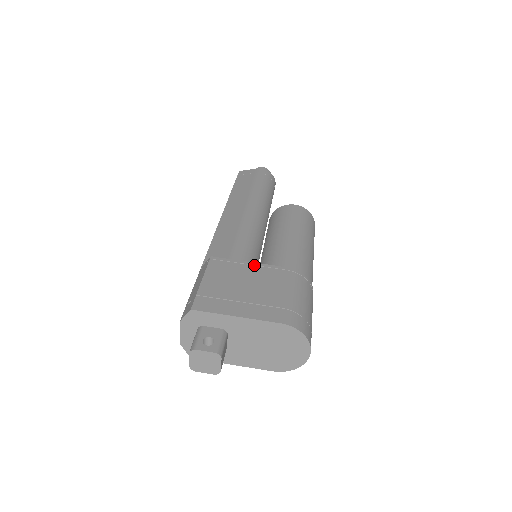
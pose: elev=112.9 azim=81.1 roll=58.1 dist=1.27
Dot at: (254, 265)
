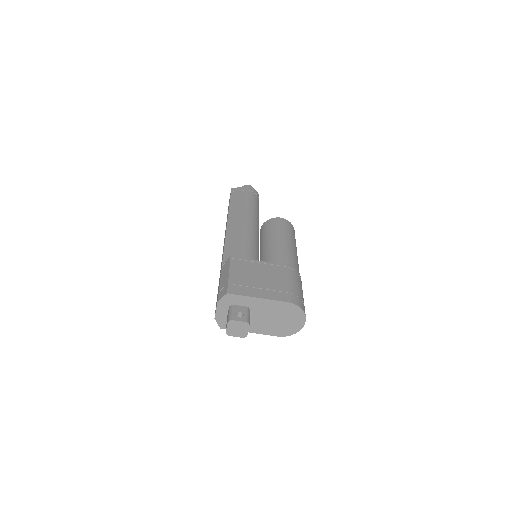
Dot at: (262, 263)
